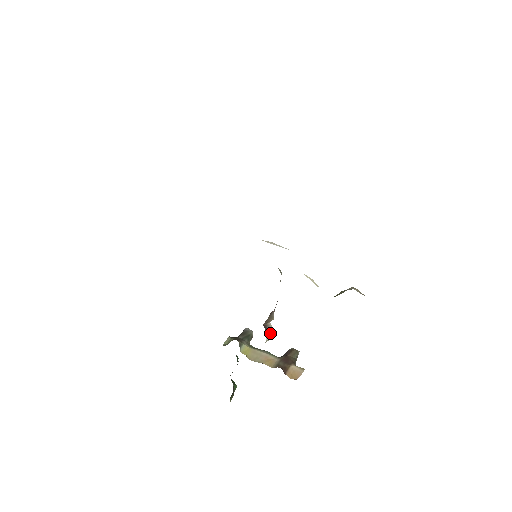
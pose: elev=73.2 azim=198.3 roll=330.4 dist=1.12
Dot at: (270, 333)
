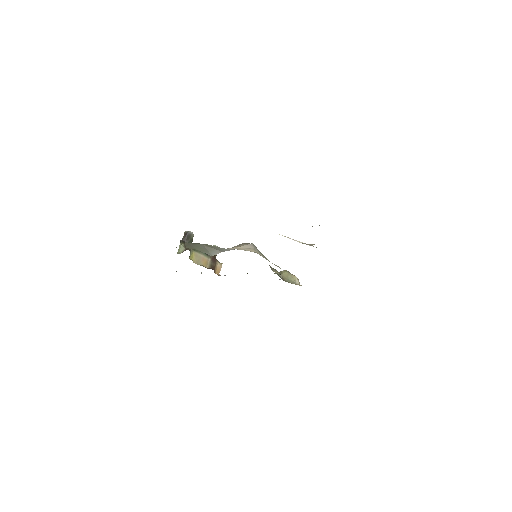
Dot at: occluded
